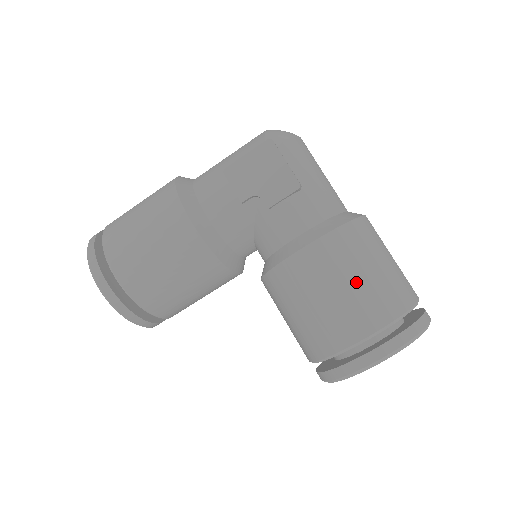
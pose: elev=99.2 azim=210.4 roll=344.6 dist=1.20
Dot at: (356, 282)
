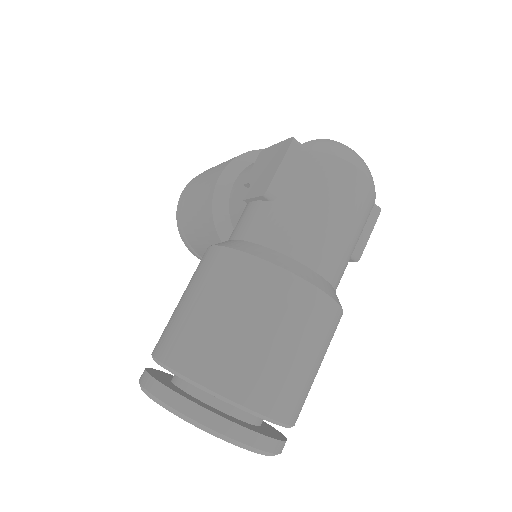
Dot at: (197, 308)
